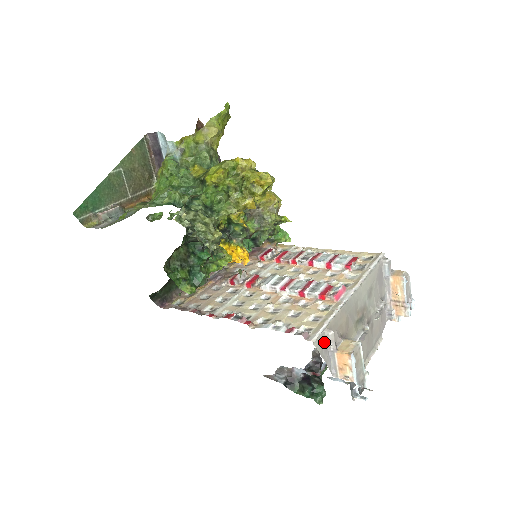
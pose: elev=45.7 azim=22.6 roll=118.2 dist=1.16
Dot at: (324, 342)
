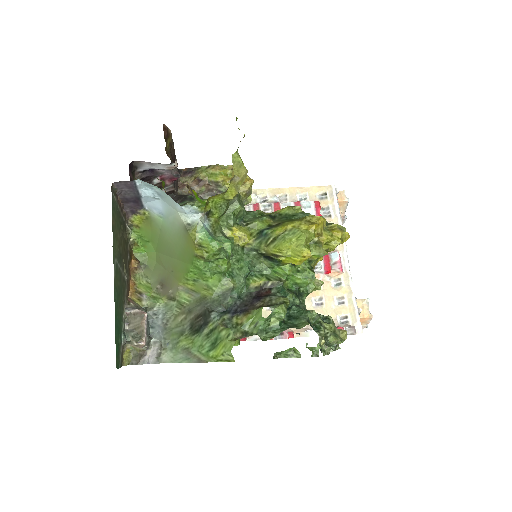
Dot at: occluded
